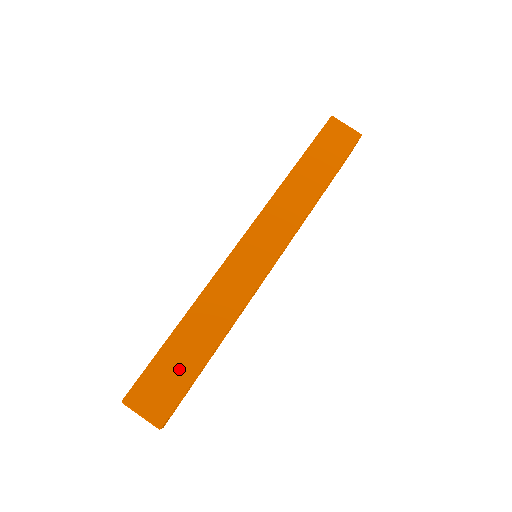
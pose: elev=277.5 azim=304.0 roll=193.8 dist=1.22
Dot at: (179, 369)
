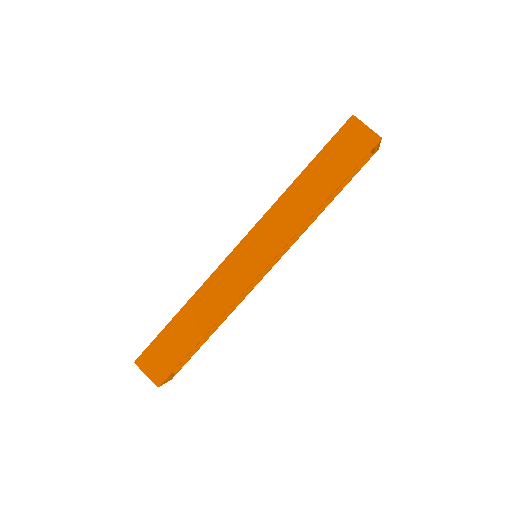
Dot at: (175, 347)
